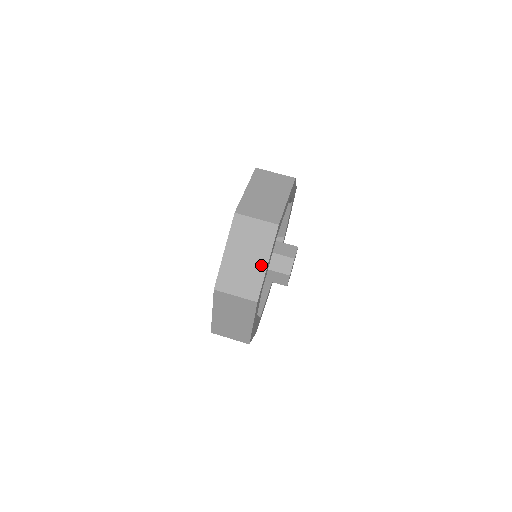
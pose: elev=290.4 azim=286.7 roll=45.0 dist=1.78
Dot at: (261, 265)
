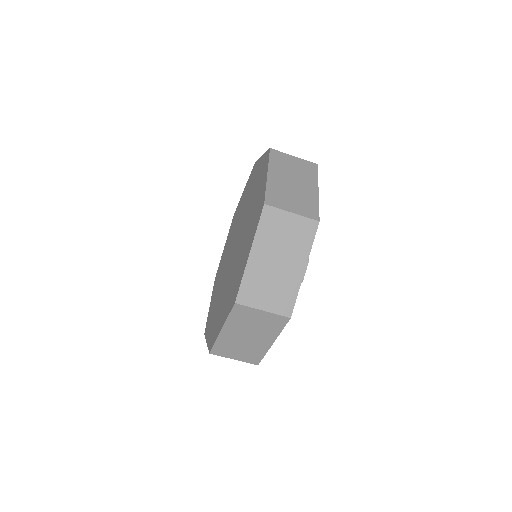
Dot at: (265, 344)
